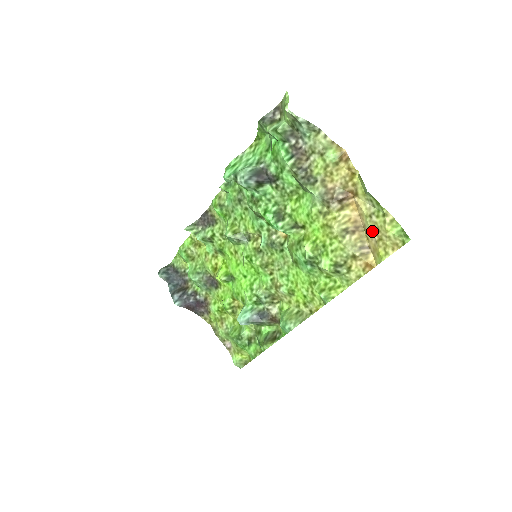
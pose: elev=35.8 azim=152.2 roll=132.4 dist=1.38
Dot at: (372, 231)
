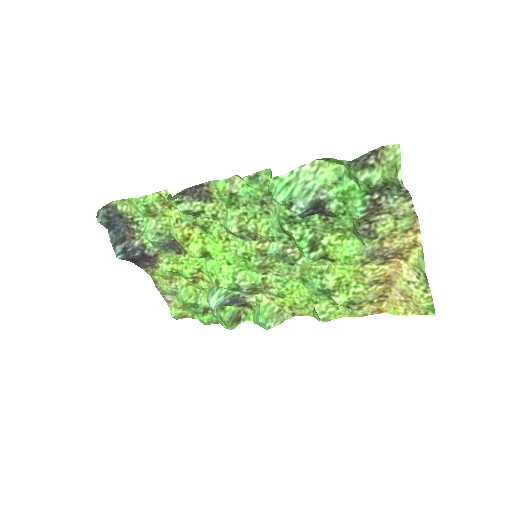
Dot at: (402, 293)
